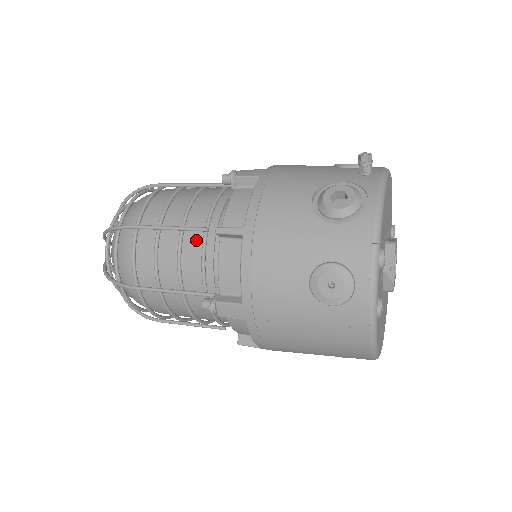
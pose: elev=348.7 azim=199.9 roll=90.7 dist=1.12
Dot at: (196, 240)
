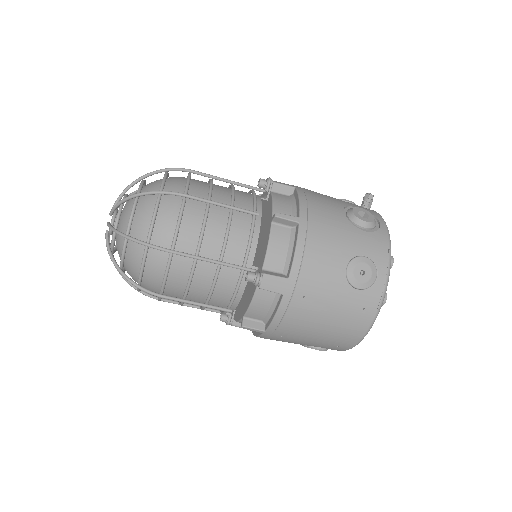
Dot at: (243, 221)
